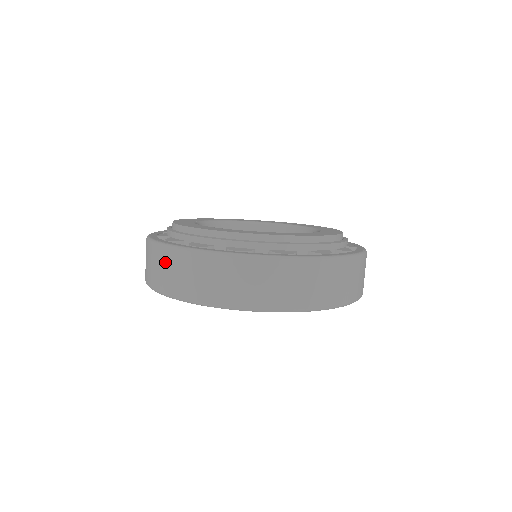
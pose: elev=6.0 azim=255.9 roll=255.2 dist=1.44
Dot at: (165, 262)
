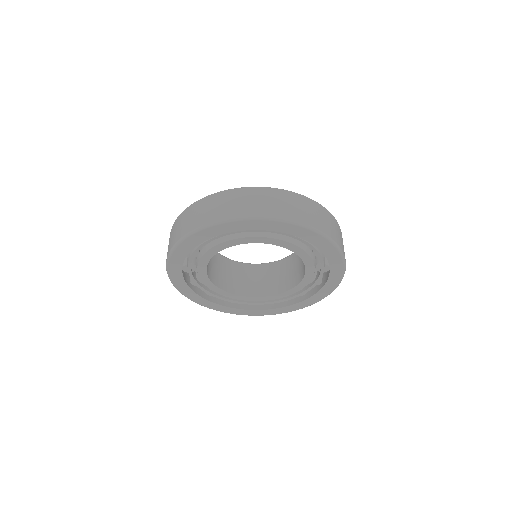
Dot at: (175, 227)
